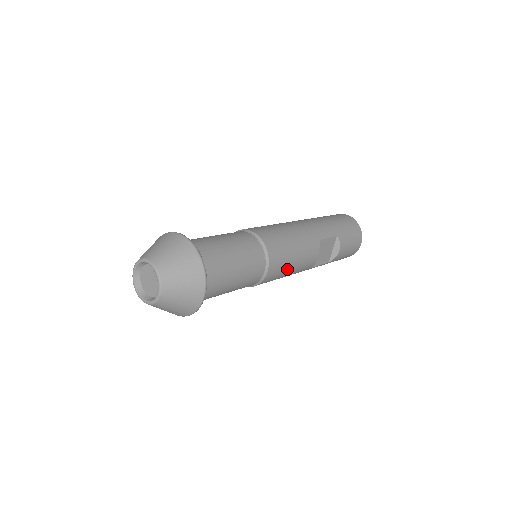
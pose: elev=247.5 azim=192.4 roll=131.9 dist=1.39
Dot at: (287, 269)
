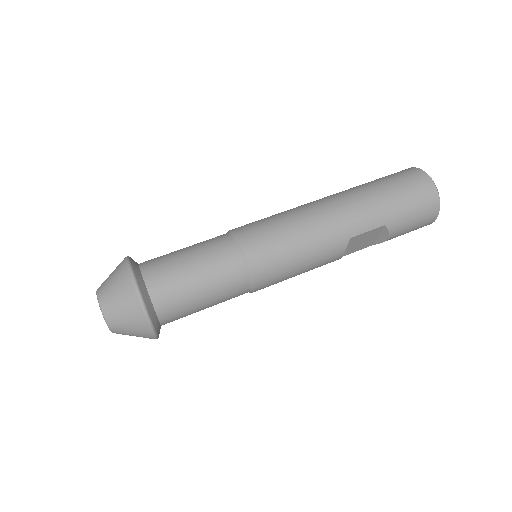
Dot at: (289, 277)
